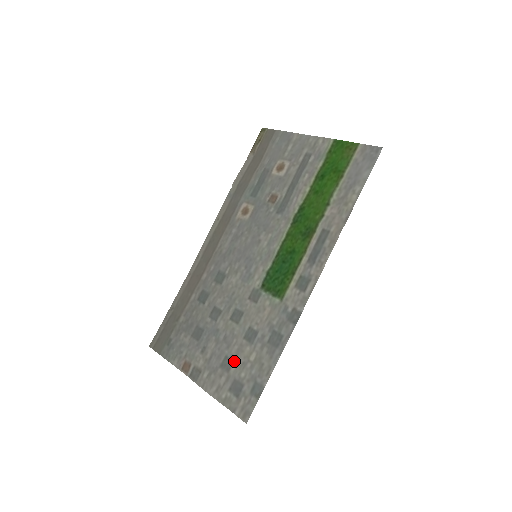
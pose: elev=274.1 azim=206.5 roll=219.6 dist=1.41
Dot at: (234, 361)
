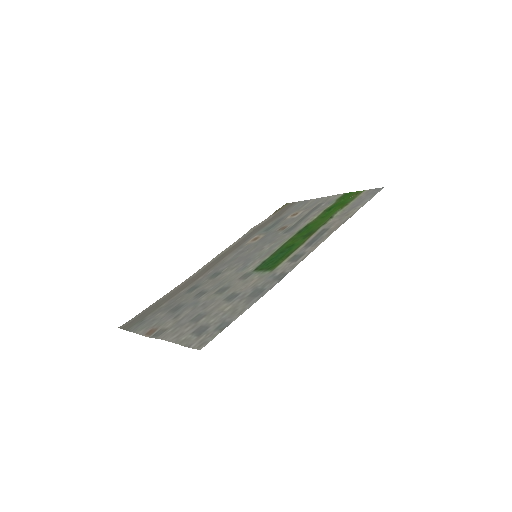
Dot at: (206, 315)
